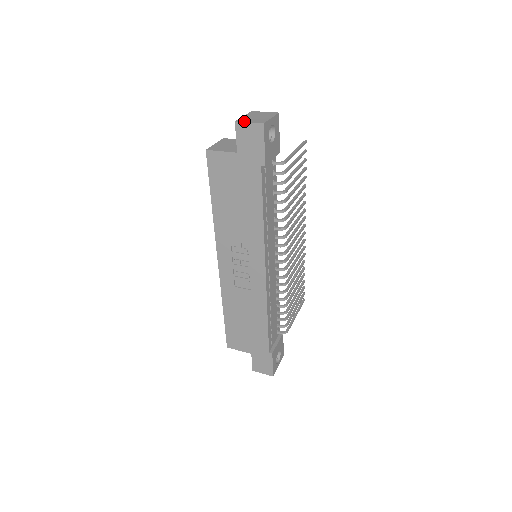
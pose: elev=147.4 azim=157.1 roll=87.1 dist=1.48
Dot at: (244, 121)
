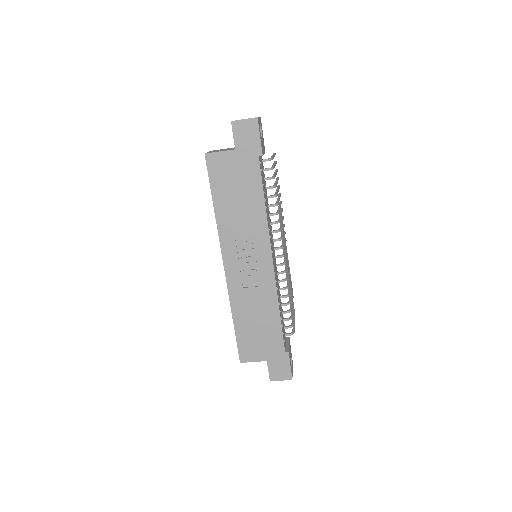
Dot at: occluded
